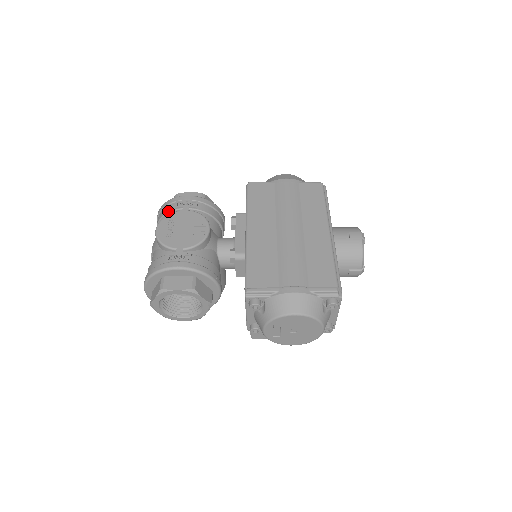
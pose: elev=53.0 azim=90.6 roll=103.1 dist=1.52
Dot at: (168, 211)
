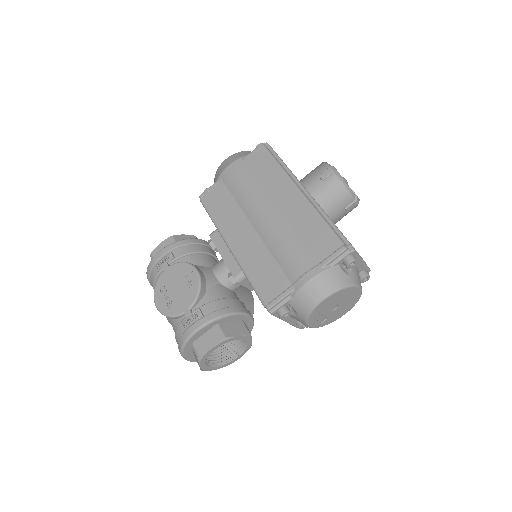
Dot at: (154, 278)
